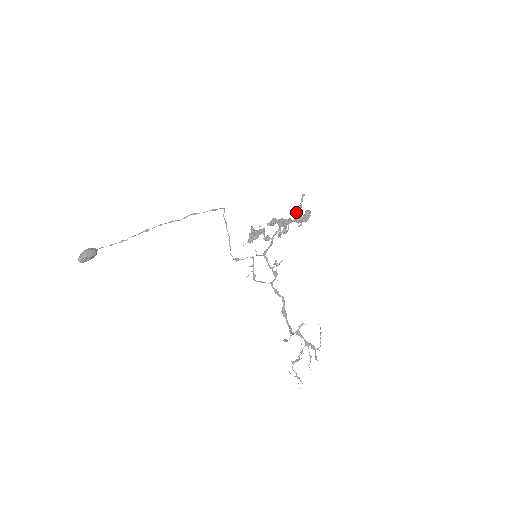
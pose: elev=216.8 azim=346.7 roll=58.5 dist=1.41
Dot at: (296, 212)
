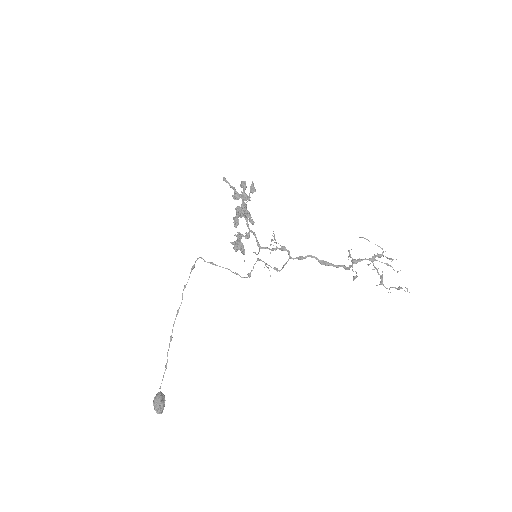
Dot at: (235, 195)
